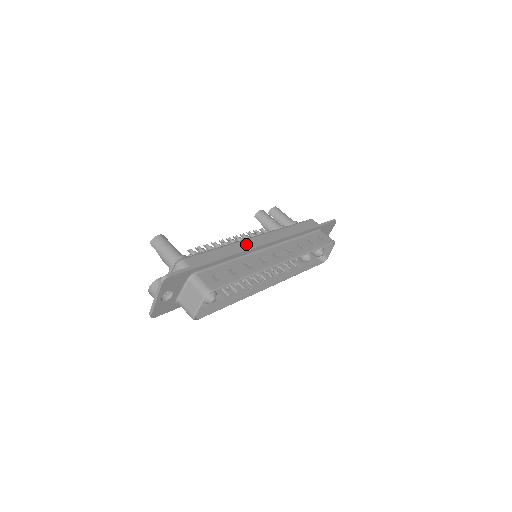
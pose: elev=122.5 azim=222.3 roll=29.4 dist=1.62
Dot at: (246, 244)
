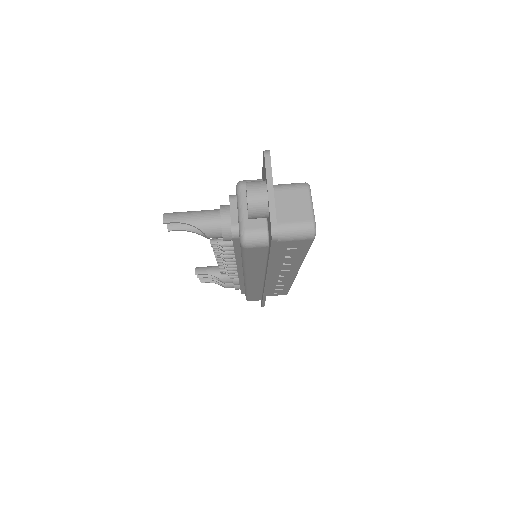
Dot at: occluded
